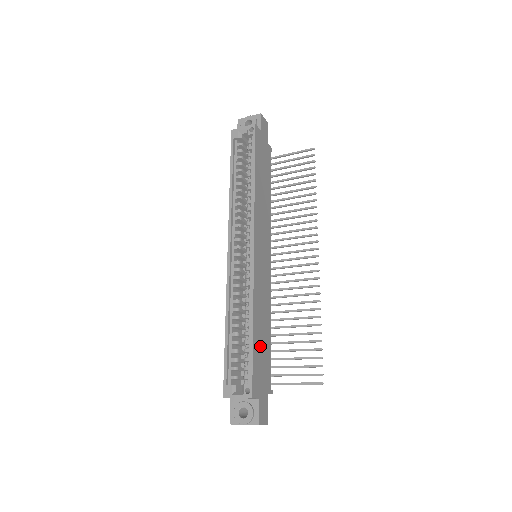
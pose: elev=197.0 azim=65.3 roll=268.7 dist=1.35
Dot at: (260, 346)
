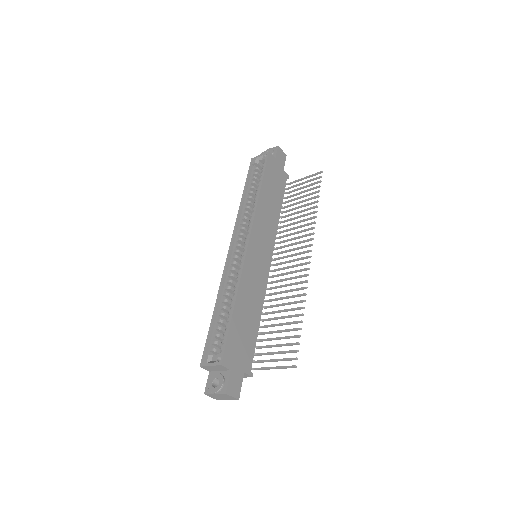
Dot at: (241, 326)
